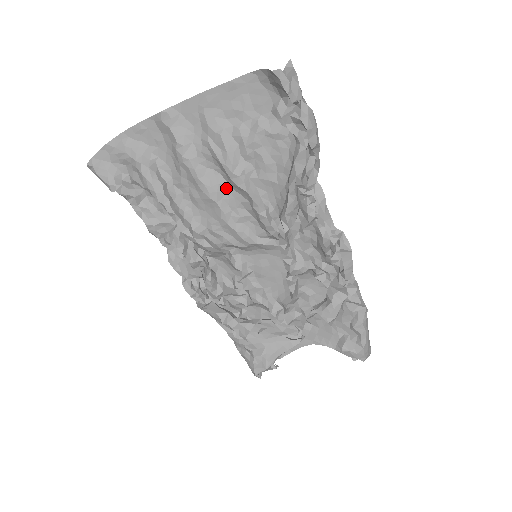
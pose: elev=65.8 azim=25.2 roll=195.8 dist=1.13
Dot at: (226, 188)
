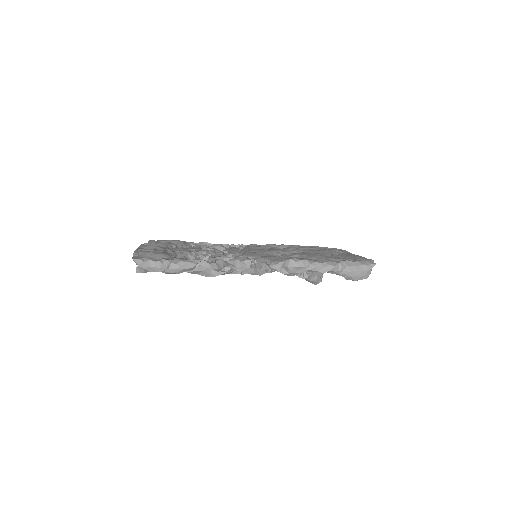
Dot at: occluded
